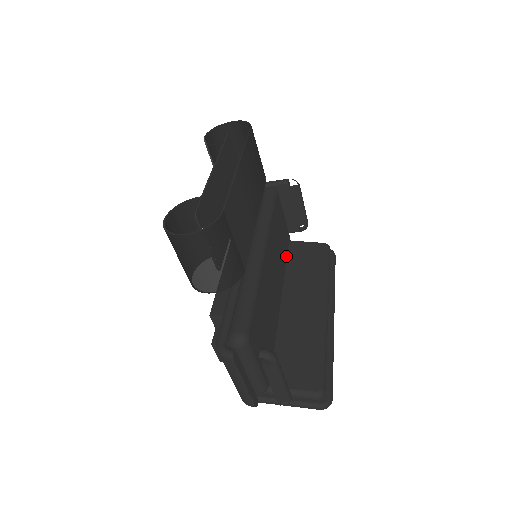
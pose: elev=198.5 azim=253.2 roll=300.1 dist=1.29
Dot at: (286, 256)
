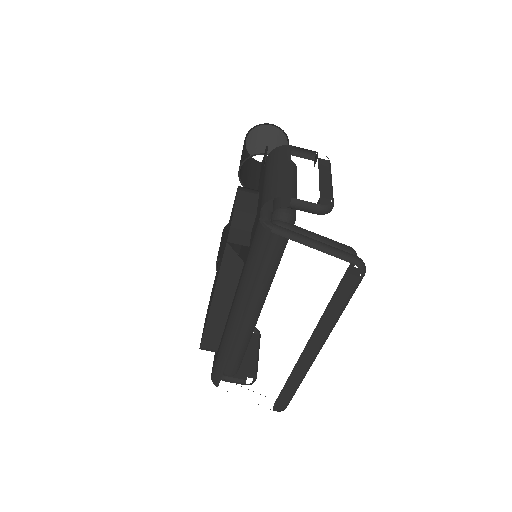
Dot at: occluded
